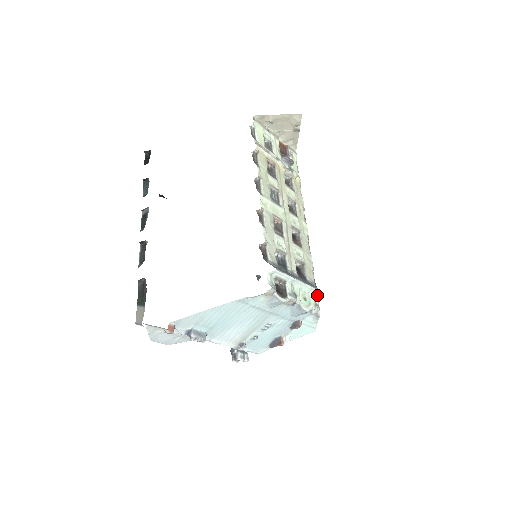
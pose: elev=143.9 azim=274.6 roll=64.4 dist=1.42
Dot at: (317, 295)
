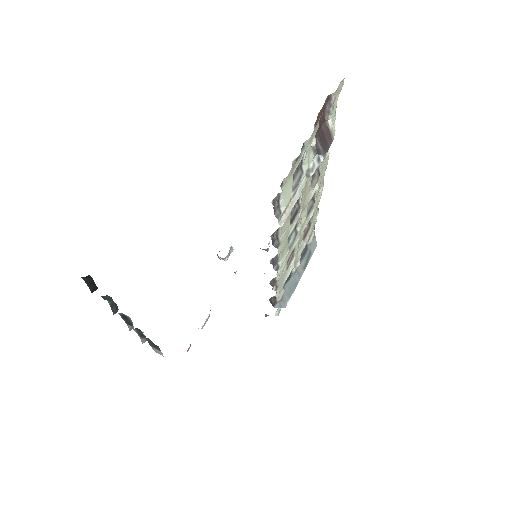
Dot at: occluded
